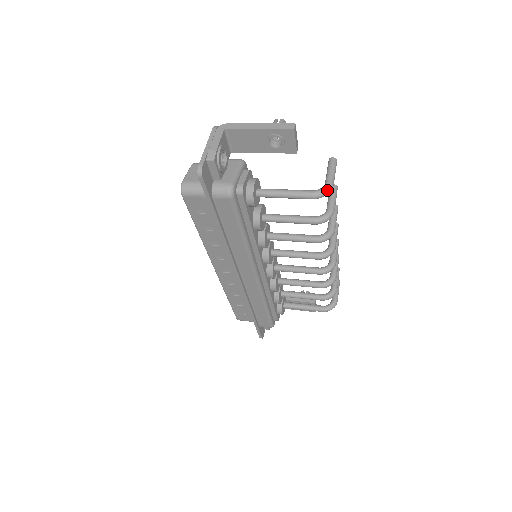
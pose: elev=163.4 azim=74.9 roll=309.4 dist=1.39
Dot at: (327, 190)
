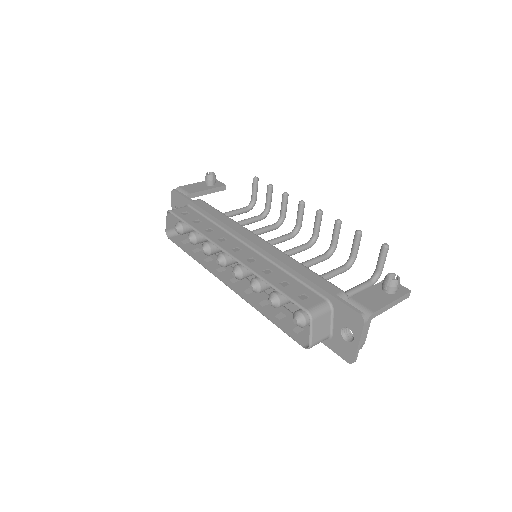
Dot at: occluded
